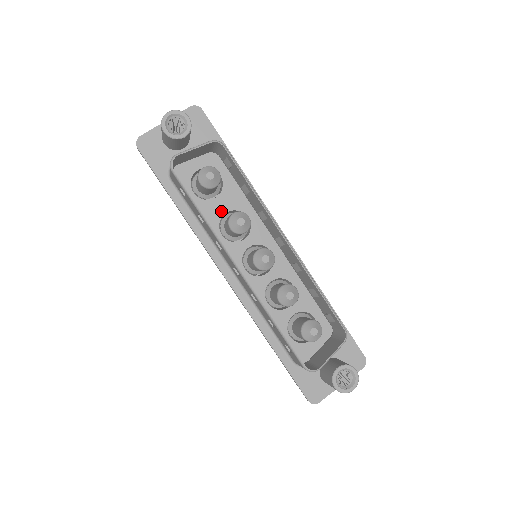
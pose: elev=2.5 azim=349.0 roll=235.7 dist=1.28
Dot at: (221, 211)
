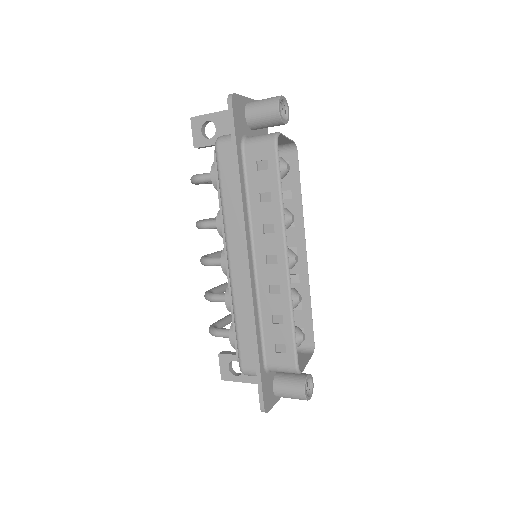
Dot at: occluded
